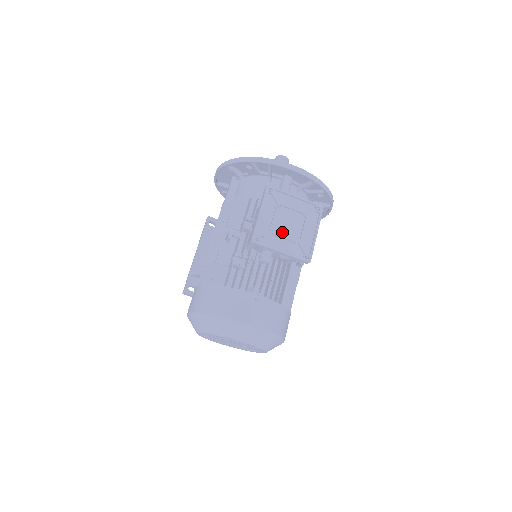
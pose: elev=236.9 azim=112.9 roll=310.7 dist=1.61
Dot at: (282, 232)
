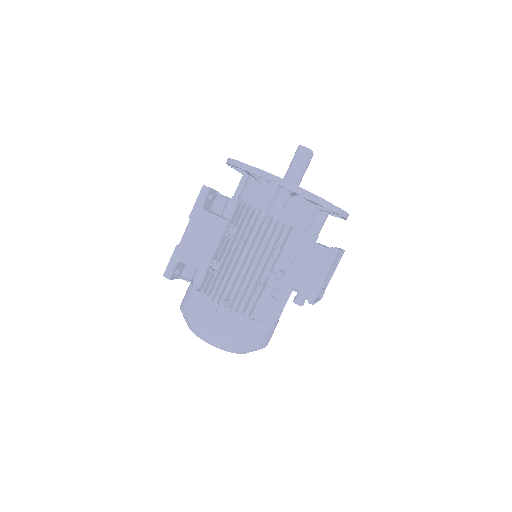
Dot at: occluded
